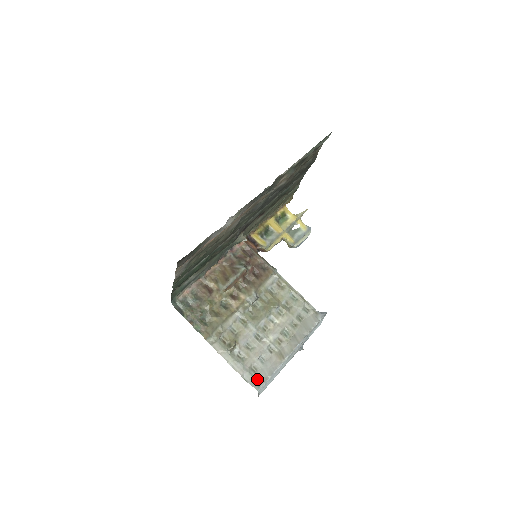
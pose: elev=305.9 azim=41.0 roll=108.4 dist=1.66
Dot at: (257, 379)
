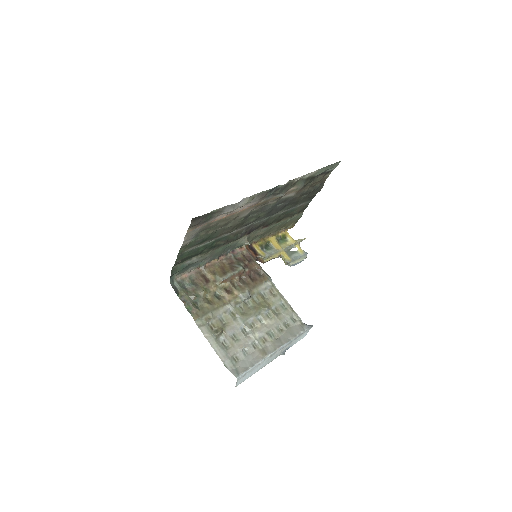
Dot at: (237, 368)
